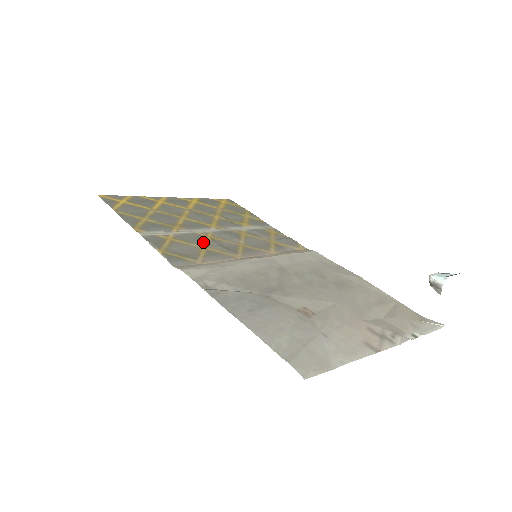
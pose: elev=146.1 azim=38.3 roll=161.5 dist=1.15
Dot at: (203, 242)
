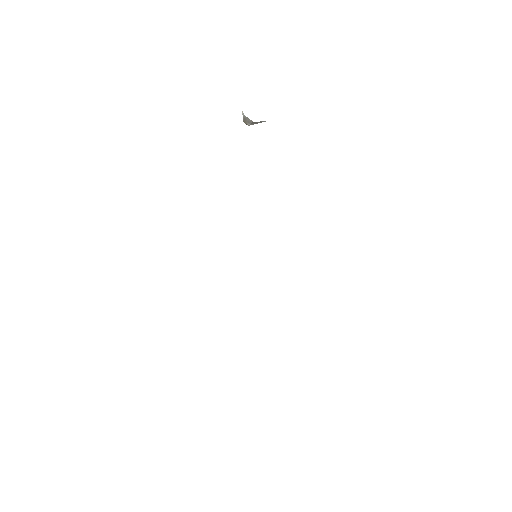
Dot at: occluded
